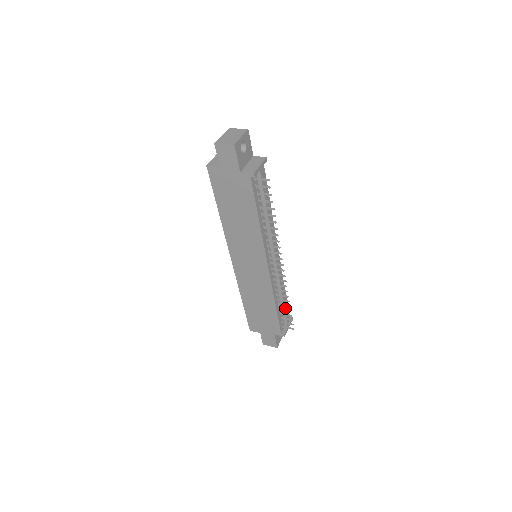
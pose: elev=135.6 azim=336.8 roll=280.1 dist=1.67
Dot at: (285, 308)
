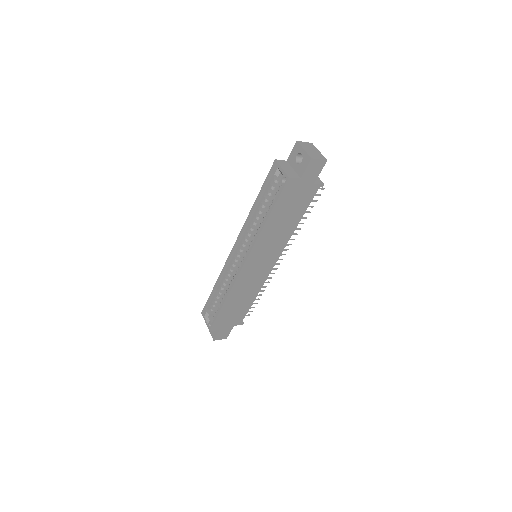
Dot at: occluded
